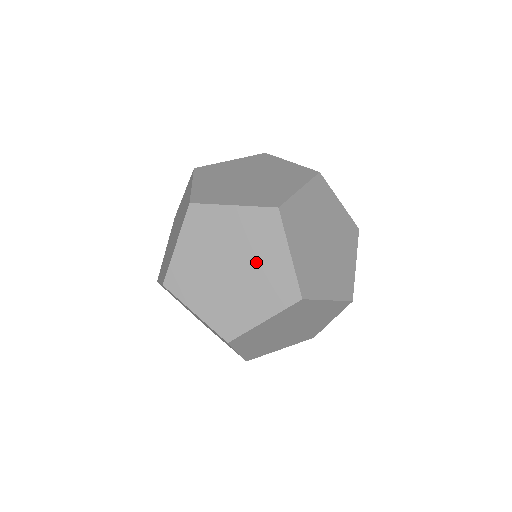
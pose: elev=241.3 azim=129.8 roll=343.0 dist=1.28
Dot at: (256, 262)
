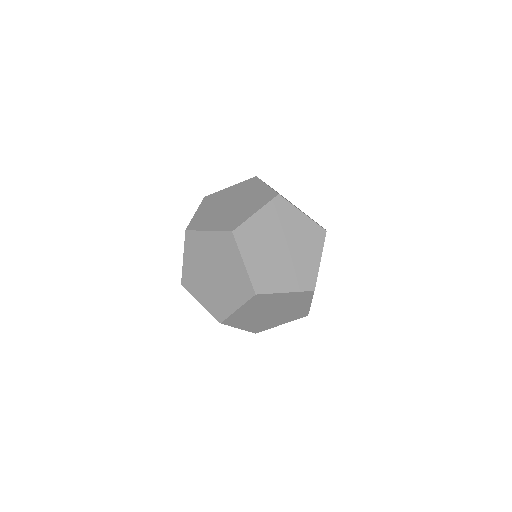
Dot at: (226, 269)
